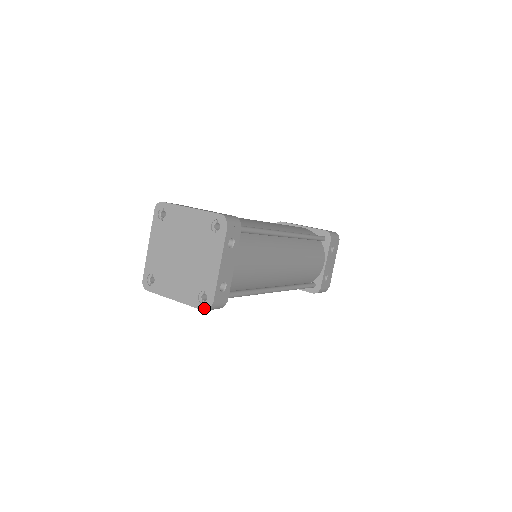
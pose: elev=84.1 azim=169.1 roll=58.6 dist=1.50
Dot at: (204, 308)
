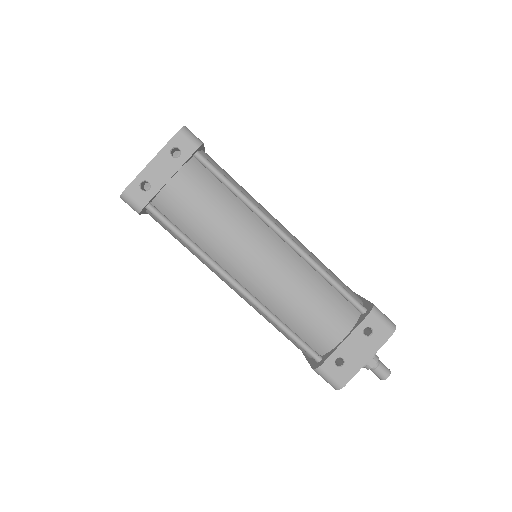
Dot at: (121, 195)
